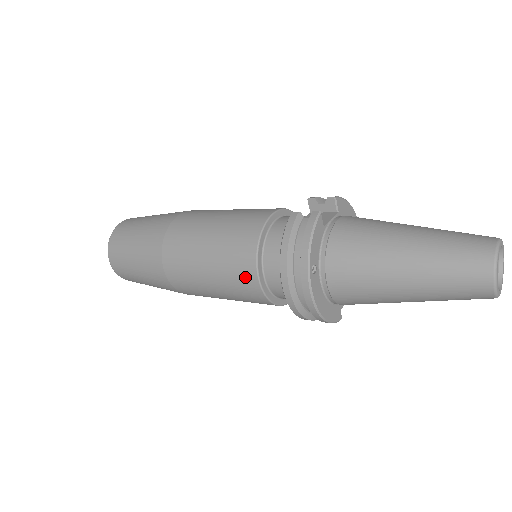
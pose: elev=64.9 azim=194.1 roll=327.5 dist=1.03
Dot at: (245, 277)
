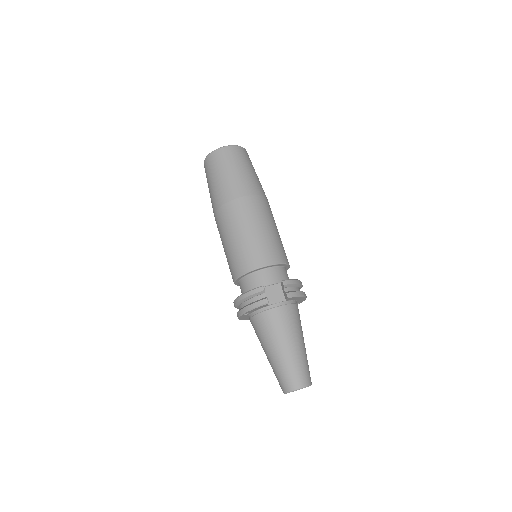
Dot at: (232, 273)
